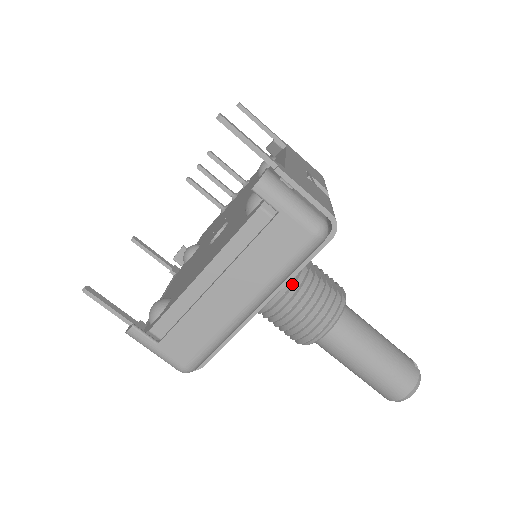
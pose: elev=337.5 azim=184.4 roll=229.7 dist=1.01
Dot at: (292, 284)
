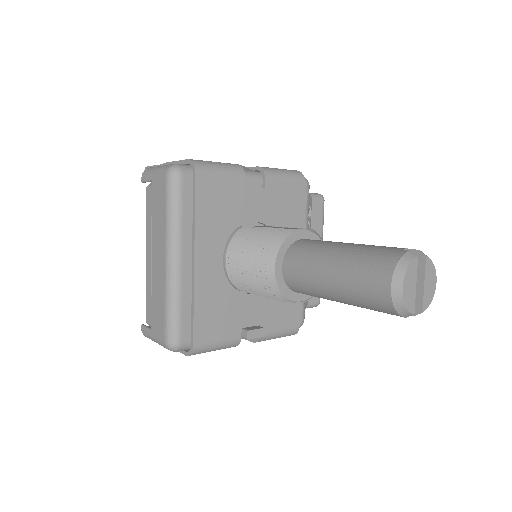
Dot at: (239, 242)
